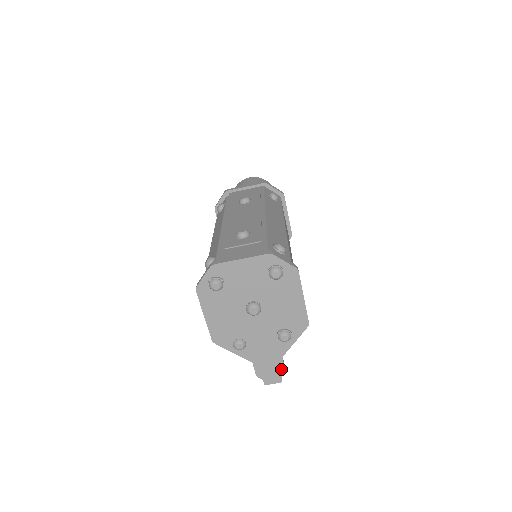
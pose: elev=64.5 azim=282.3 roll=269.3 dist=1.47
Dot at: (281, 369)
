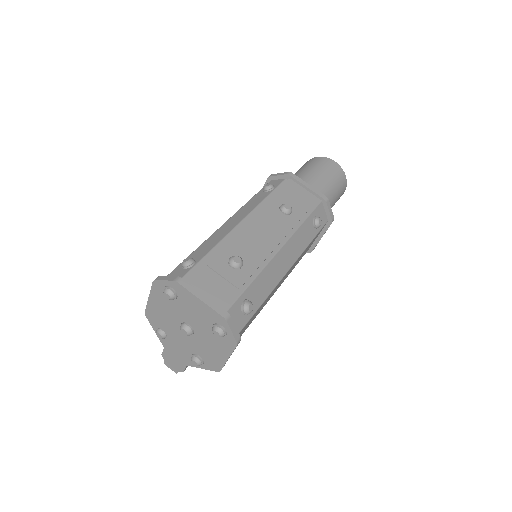
Dot at: (181, 368)
